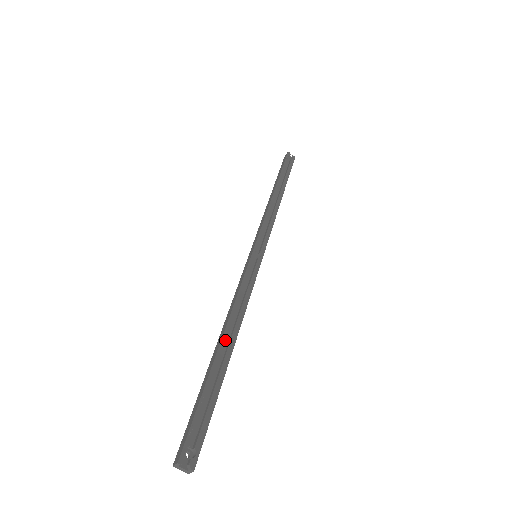
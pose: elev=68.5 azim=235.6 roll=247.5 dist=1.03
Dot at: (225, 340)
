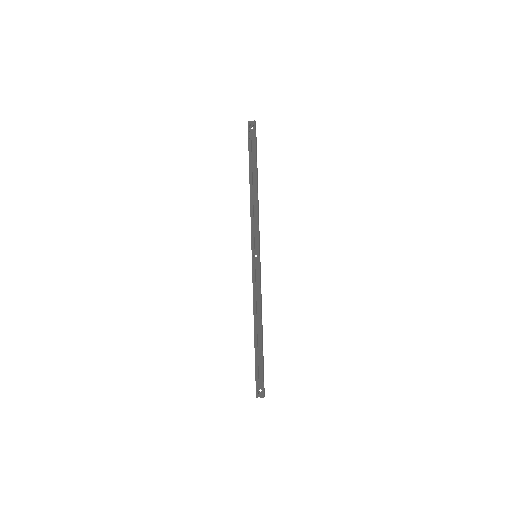
Dot at: (256, 330)
